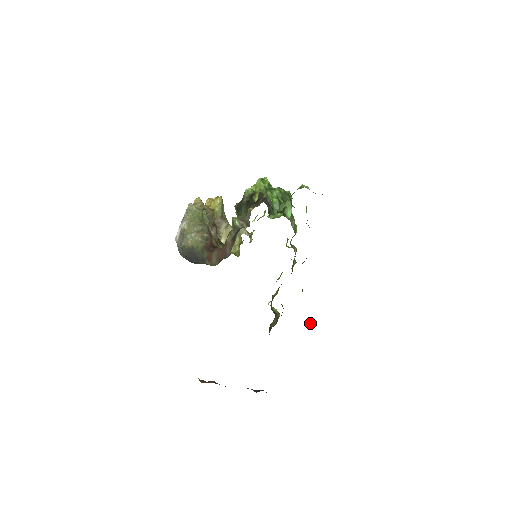
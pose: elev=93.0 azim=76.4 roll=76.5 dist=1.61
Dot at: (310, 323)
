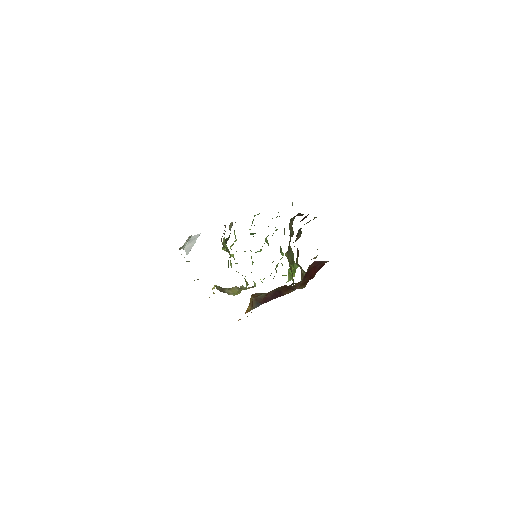
Dot at: occluded
